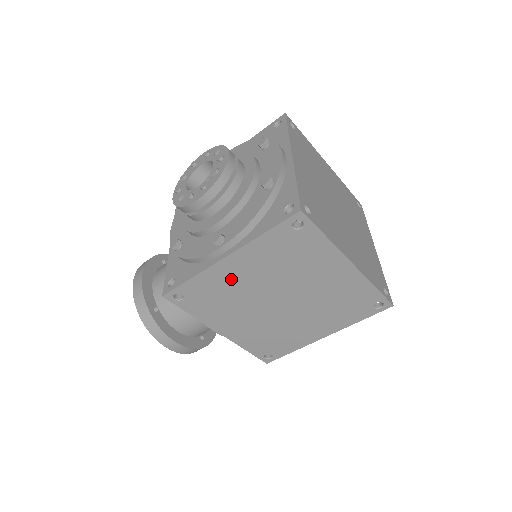
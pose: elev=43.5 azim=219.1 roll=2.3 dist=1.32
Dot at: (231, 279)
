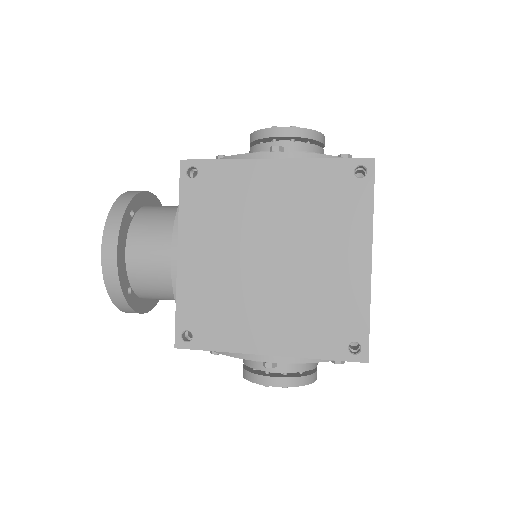
Dot at: (254, 189)
